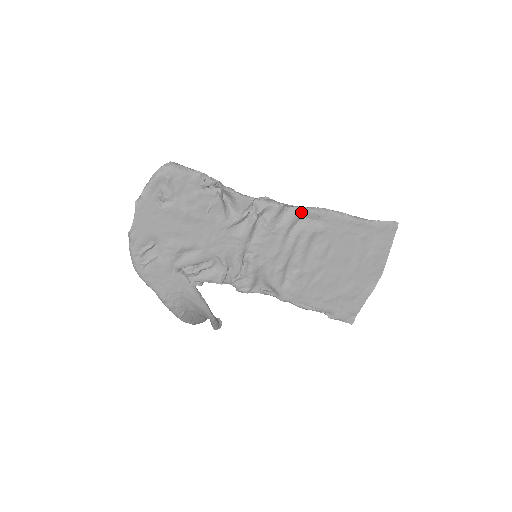
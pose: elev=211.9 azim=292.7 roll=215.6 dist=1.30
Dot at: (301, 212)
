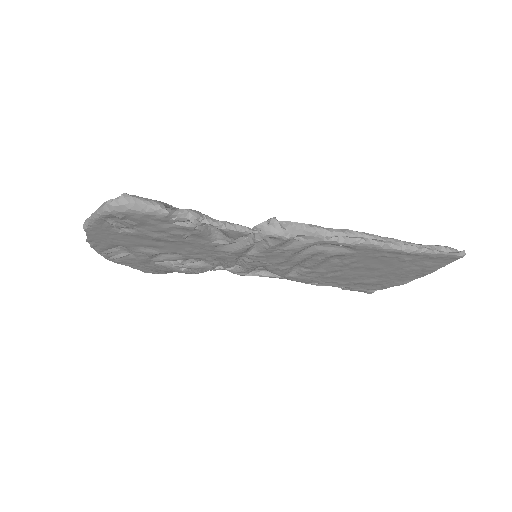
Dot at: (320, 243)
